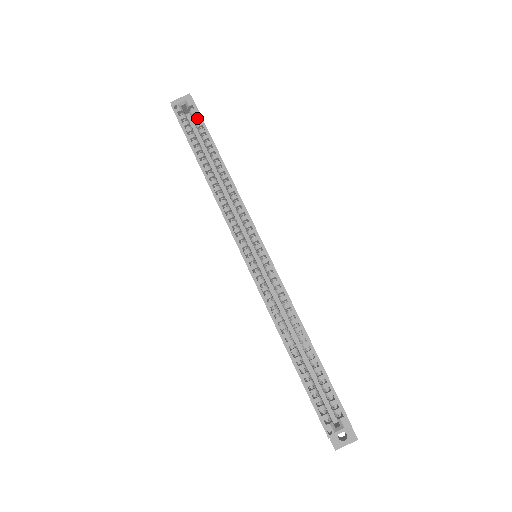
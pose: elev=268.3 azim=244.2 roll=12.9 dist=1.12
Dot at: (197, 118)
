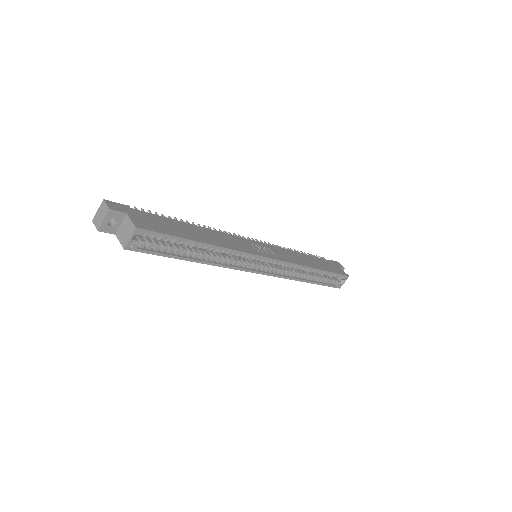
Dot at: (157, 236)
